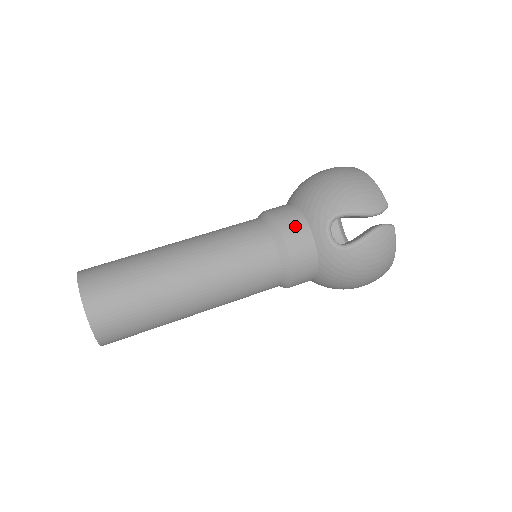
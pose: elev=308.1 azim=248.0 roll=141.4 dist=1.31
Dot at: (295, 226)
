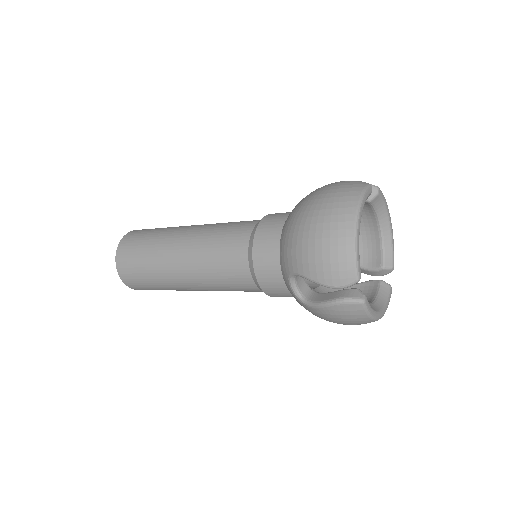
Dot at: occluded
